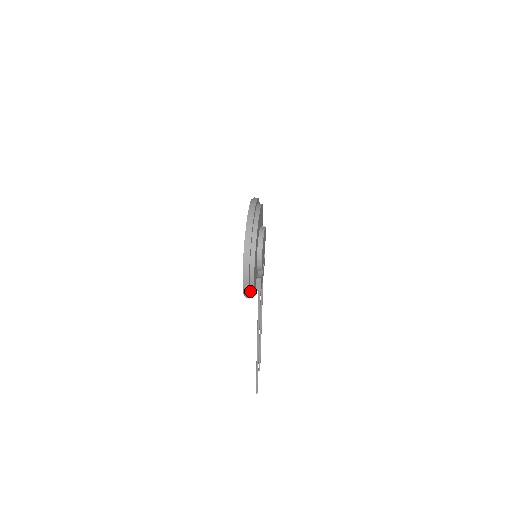
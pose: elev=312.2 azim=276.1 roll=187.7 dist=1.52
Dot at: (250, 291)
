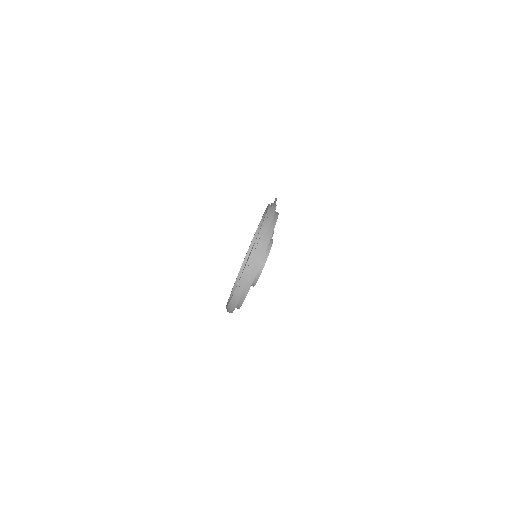
Dot at: occluded
